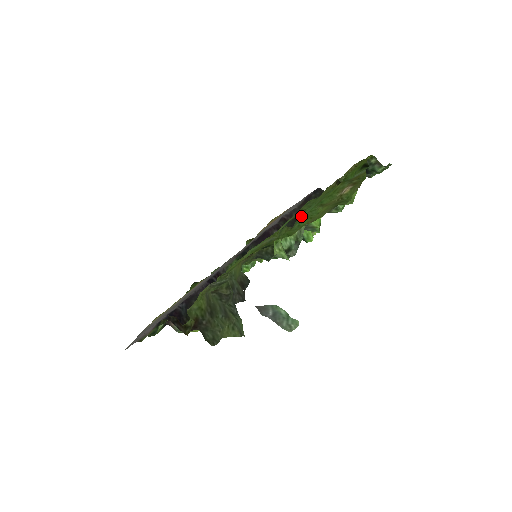
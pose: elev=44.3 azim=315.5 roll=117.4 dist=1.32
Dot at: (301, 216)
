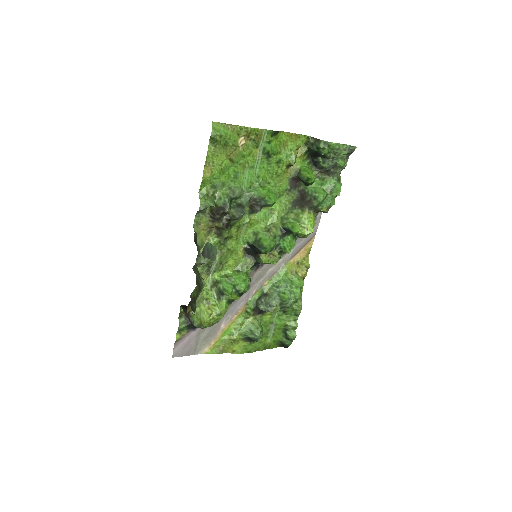
Dot at: occluded
